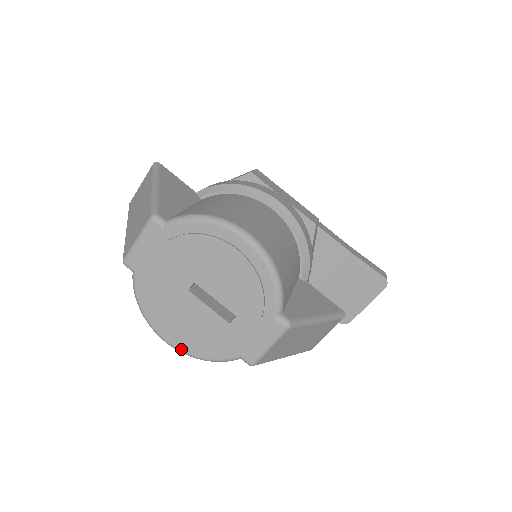
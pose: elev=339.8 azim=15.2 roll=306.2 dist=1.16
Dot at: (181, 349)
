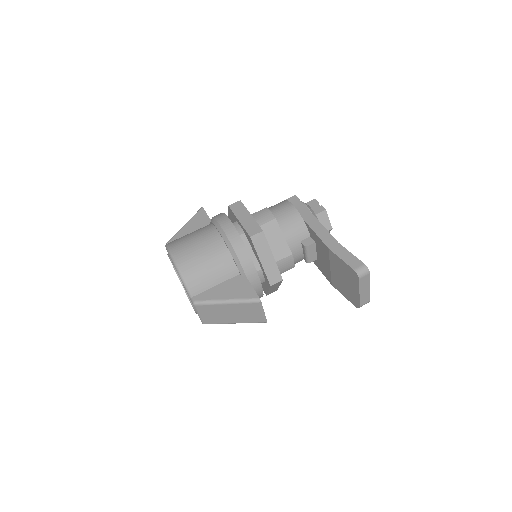
Dot at: occluded
